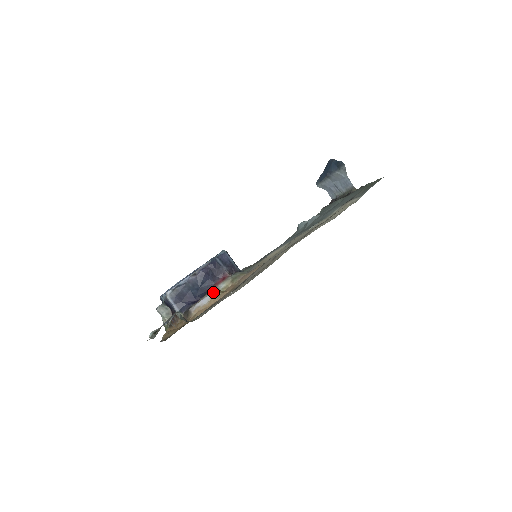
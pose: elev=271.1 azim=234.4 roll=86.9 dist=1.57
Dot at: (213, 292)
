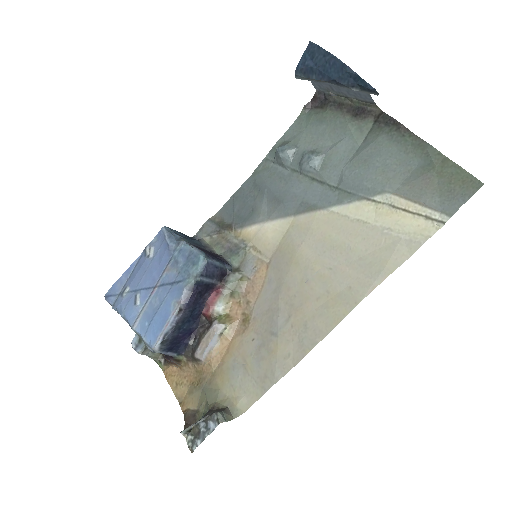
Dot at: (219, 327)
